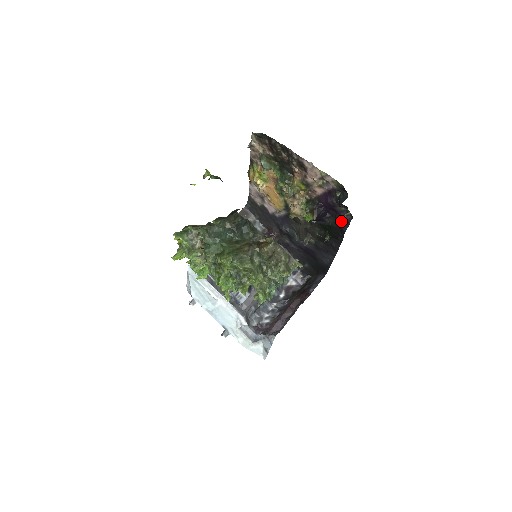
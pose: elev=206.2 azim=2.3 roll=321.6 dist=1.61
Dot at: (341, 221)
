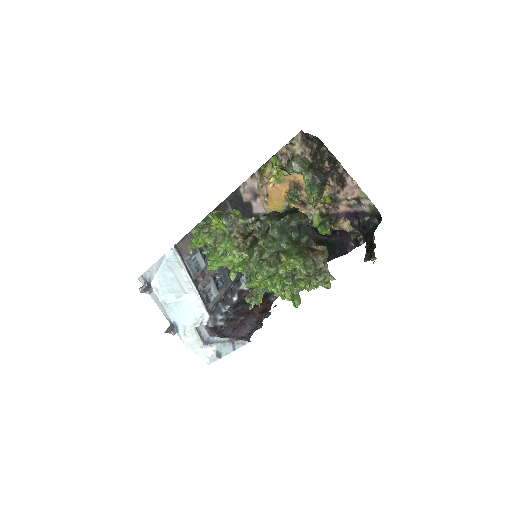
Dot at: (348, 242)
